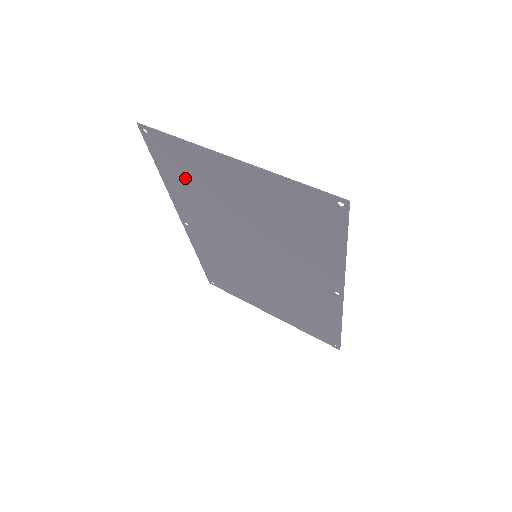
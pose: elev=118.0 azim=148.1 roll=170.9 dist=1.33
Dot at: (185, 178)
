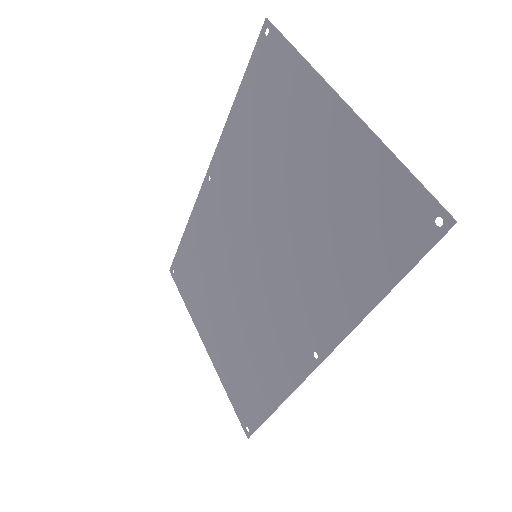
Dot at: (261, 113)
